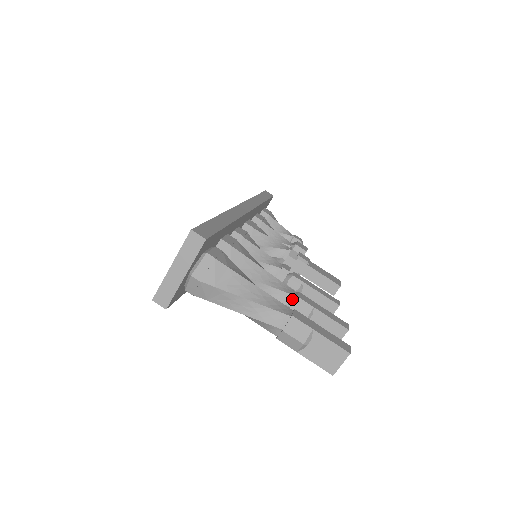
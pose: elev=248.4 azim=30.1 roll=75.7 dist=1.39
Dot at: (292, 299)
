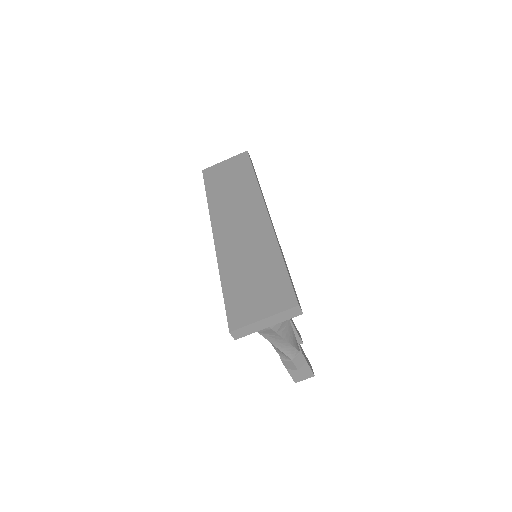
Dot at: occluded
